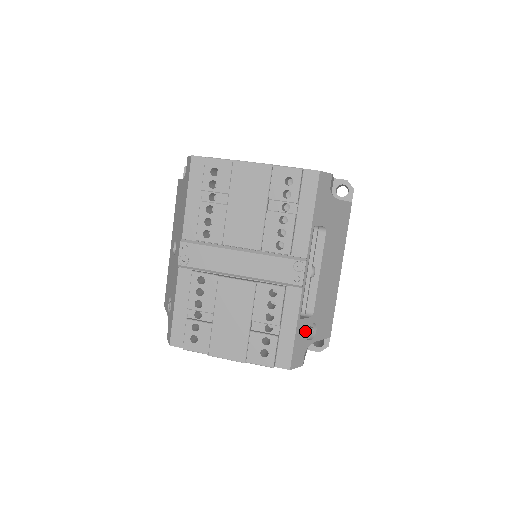
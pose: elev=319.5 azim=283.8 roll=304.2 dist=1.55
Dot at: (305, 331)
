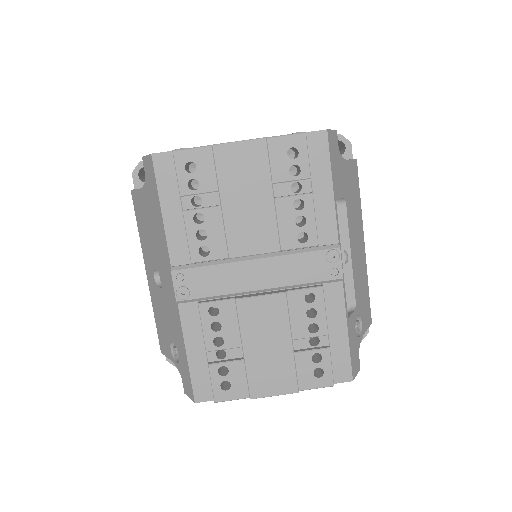
Dot at: (354, 329)
